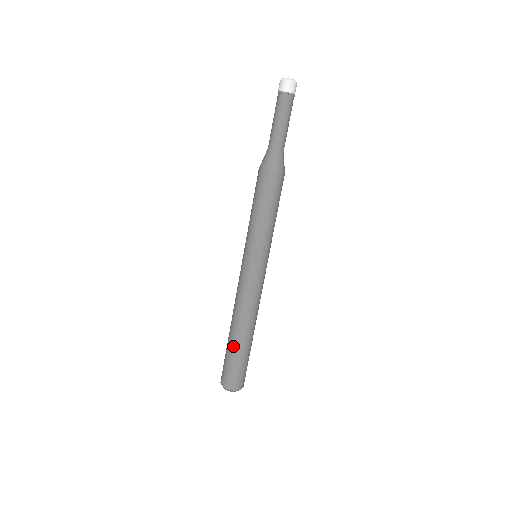
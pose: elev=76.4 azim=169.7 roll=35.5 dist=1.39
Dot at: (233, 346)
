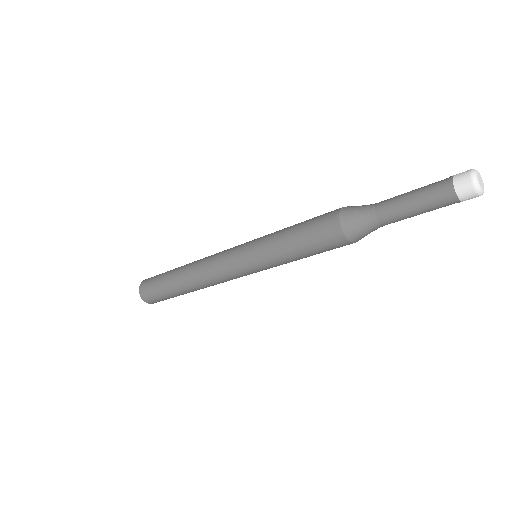
Dot at: (177, 293)
